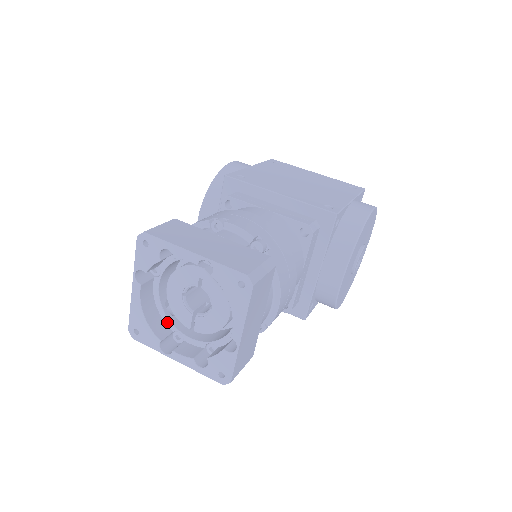
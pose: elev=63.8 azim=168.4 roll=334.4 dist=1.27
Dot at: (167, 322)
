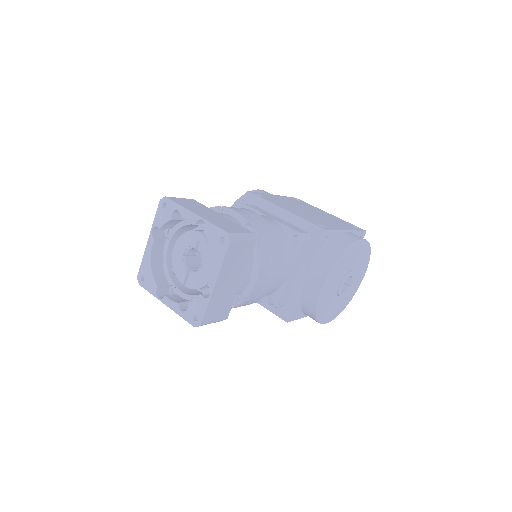
Dot at: (168, 277)
